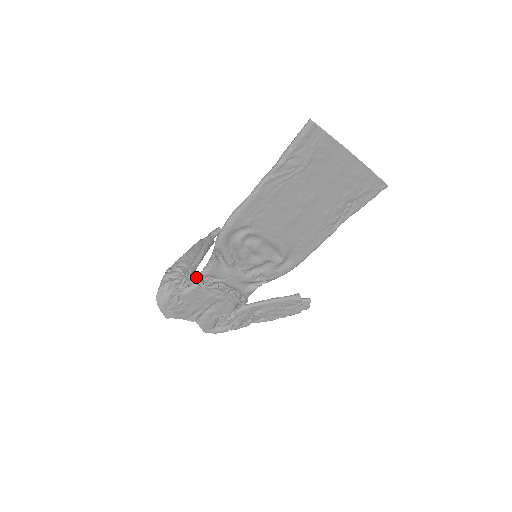
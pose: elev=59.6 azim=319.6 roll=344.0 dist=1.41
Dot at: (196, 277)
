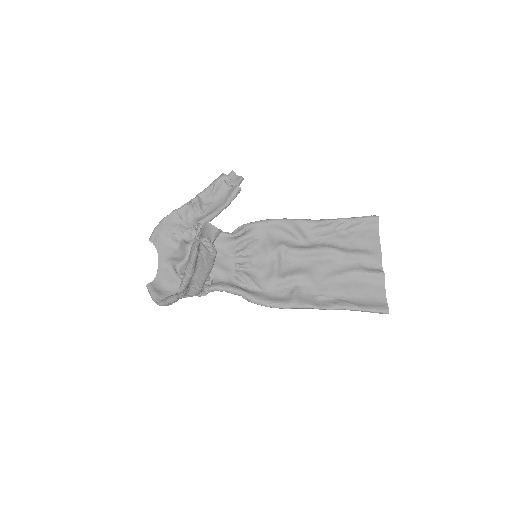
Dot at: (207, 292)
